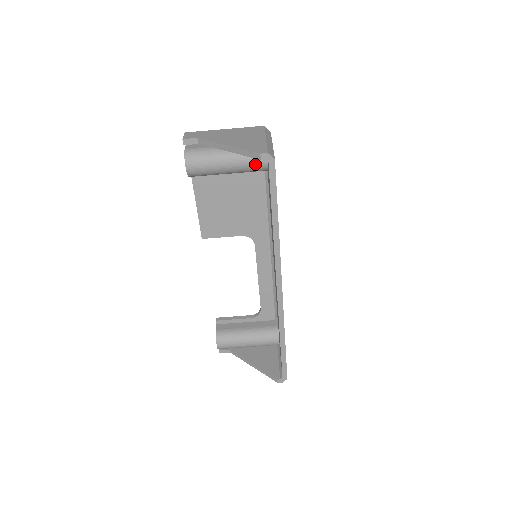
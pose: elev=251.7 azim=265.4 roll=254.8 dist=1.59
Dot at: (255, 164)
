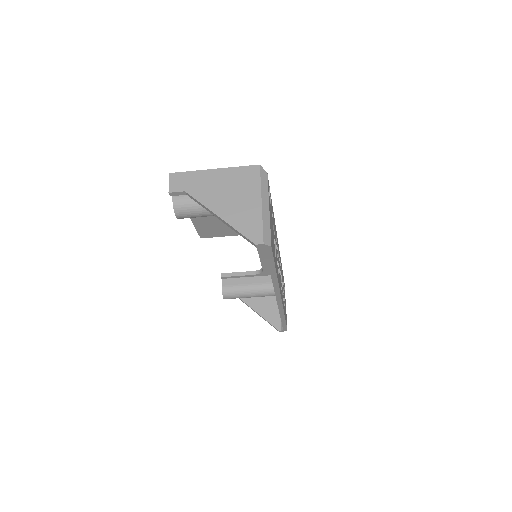
Dot at: occluded
